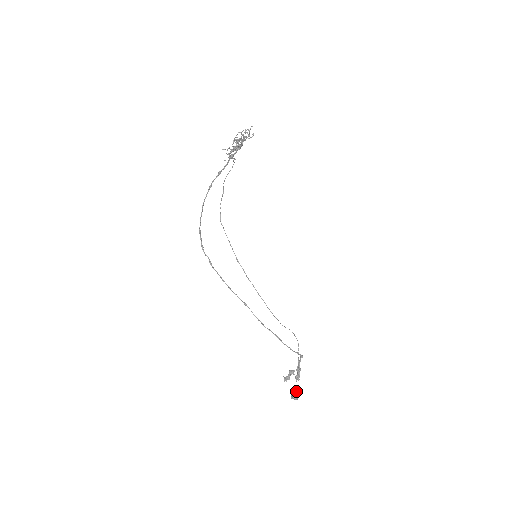
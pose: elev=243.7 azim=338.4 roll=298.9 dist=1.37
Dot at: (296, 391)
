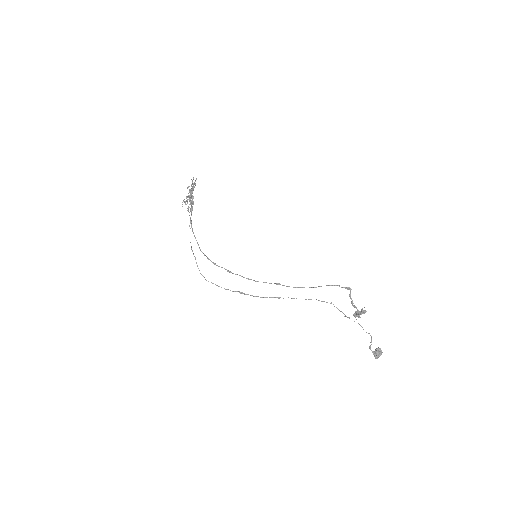
Dot at: occluded
